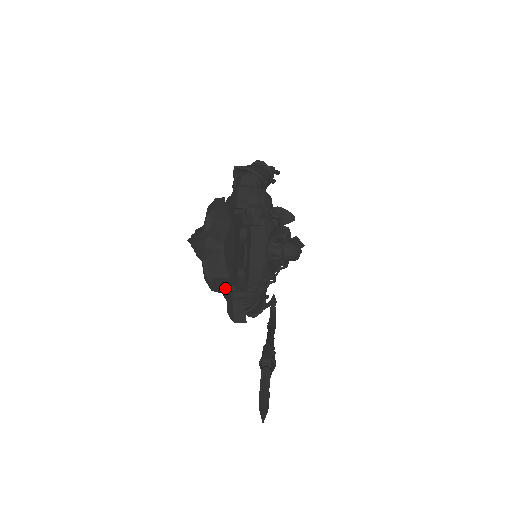
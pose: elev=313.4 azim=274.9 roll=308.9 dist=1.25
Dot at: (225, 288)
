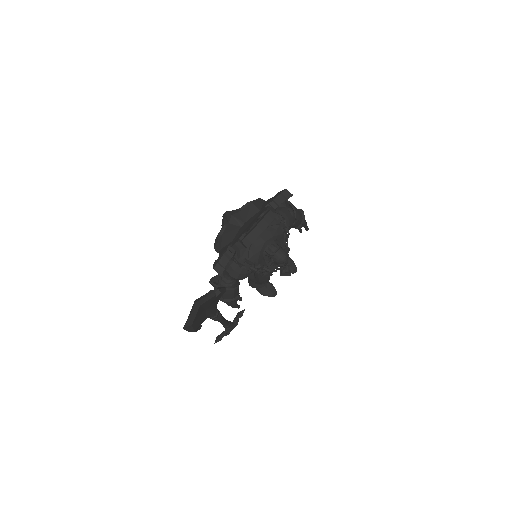
Dot at: (224, 248)
